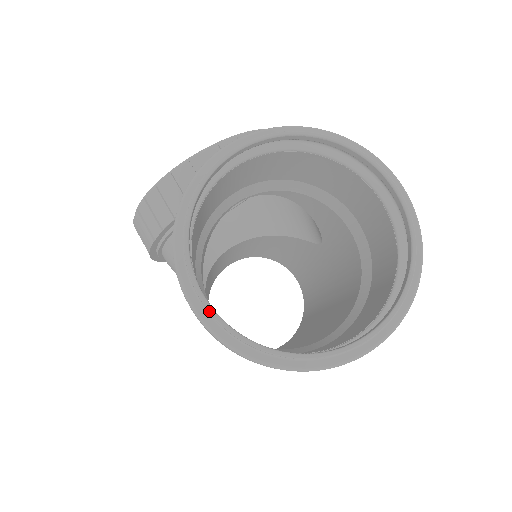
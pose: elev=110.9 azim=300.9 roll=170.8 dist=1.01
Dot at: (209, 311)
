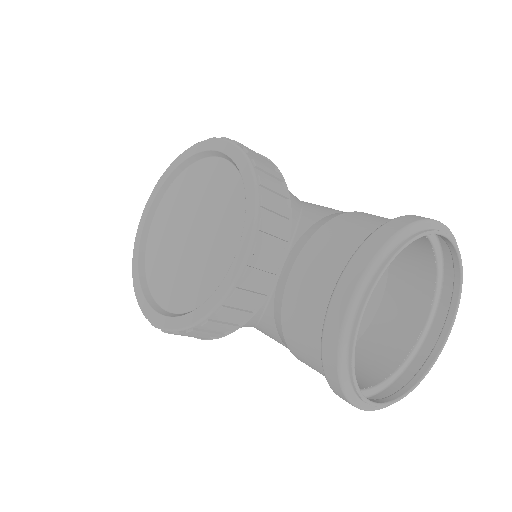
Dot at: occluded
